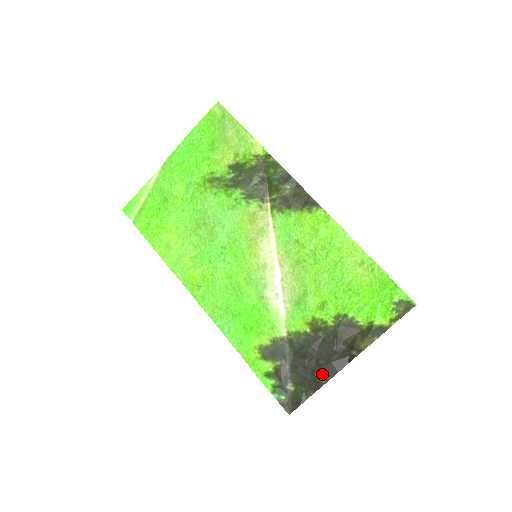
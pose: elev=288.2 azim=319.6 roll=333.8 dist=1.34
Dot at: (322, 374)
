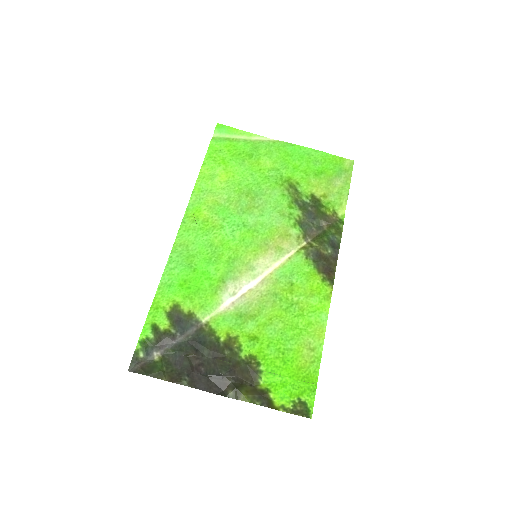
Dot at: (191, 376)
